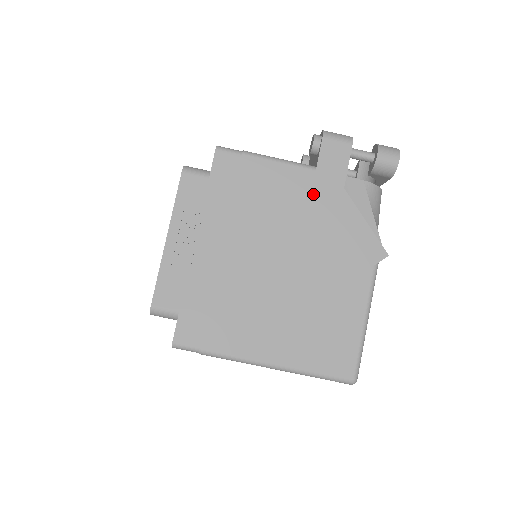
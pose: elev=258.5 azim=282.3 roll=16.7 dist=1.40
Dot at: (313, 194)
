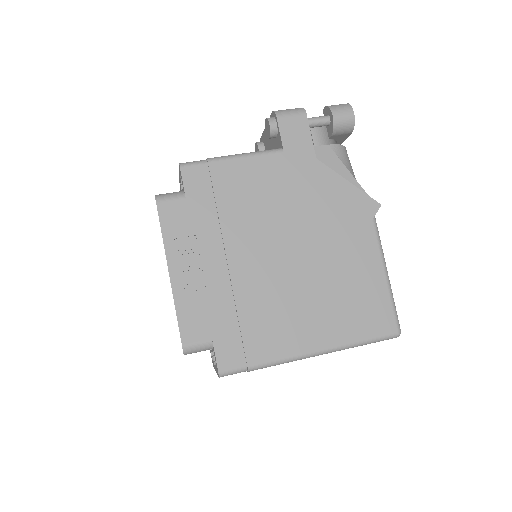
Dot at: (291, 175)
